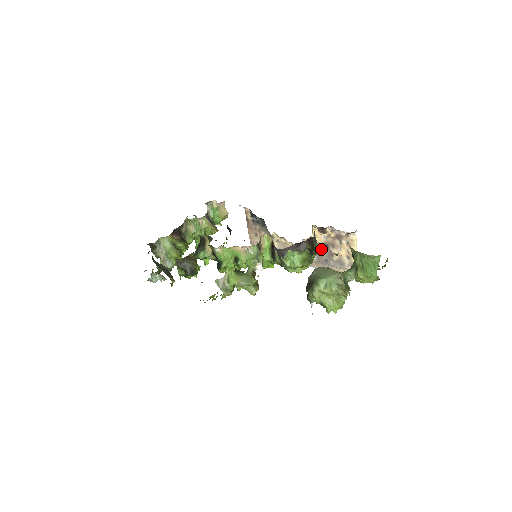
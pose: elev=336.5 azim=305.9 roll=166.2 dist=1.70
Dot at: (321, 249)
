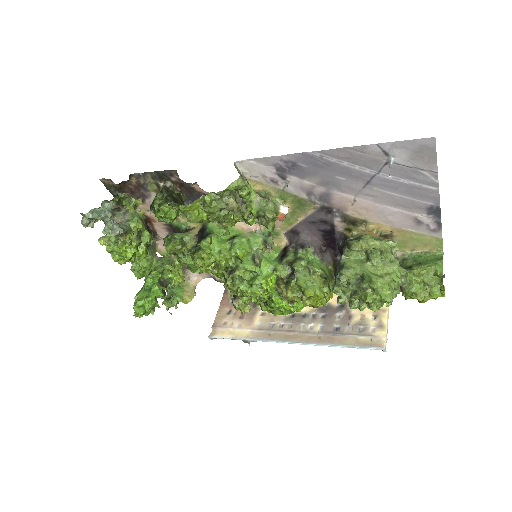
Dot at: (333, 312)
